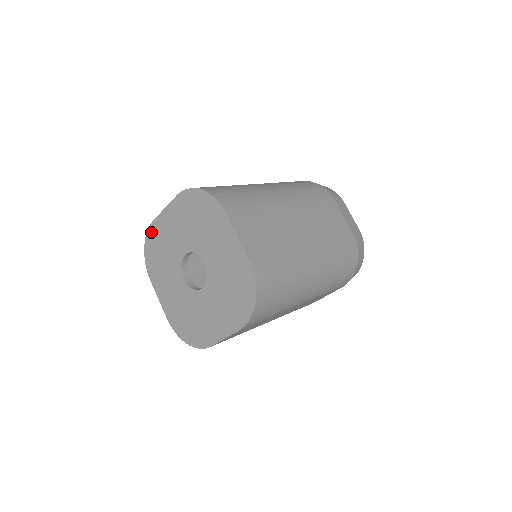
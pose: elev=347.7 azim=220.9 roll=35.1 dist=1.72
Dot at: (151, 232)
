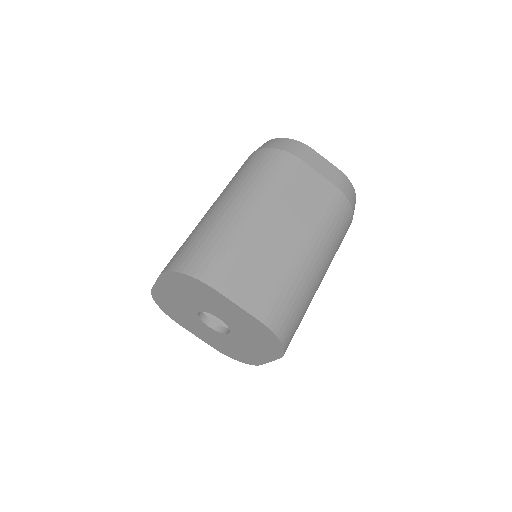
Dot at: (155, 296)
